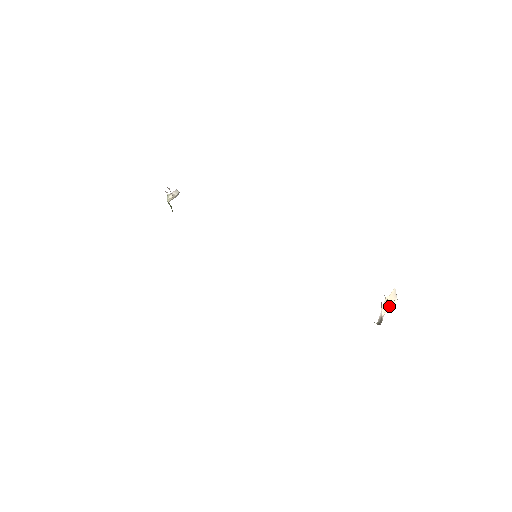
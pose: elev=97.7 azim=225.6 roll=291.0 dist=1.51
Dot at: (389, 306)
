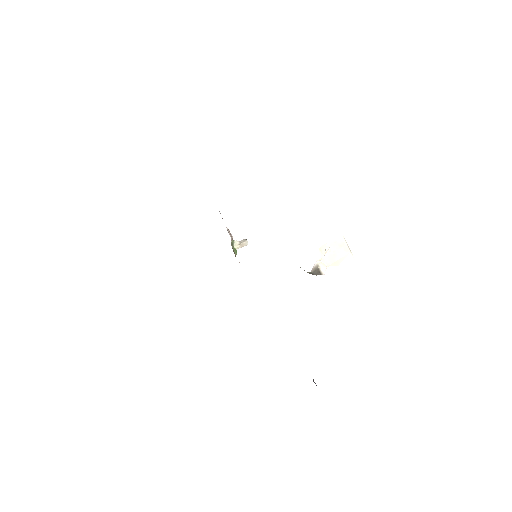
Dot at: (335, 259)
